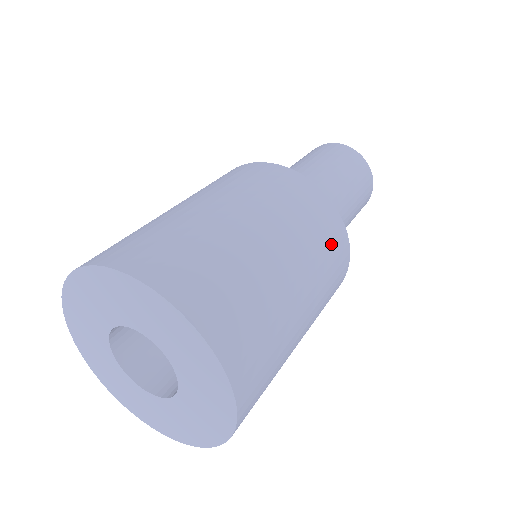
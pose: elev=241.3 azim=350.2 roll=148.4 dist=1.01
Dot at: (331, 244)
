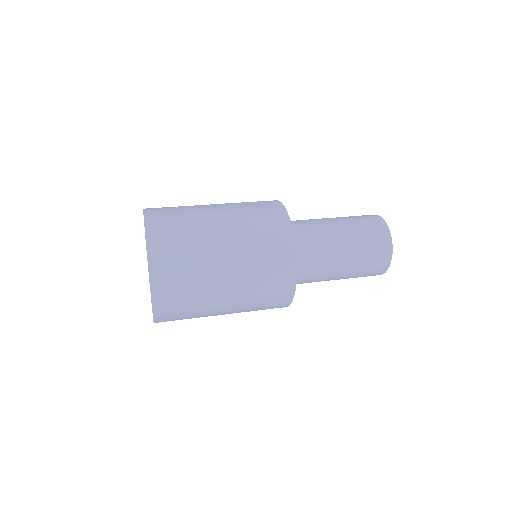
Dot at: (273, 250)
